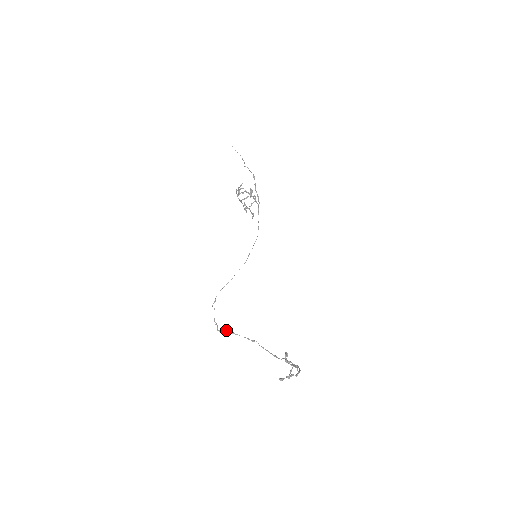
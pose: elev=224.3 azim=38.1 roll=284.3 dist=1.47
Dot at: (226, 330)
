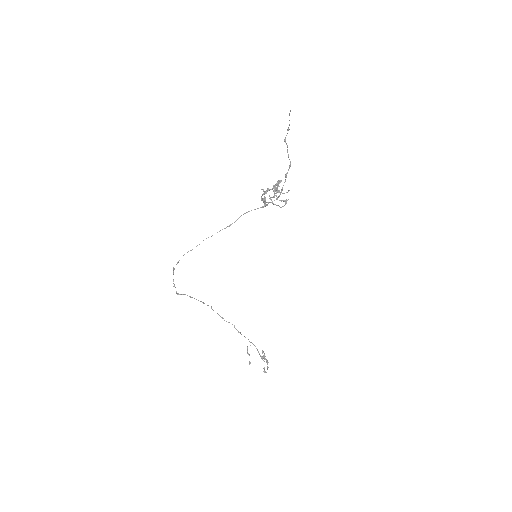
Dot at: (185, 294)
